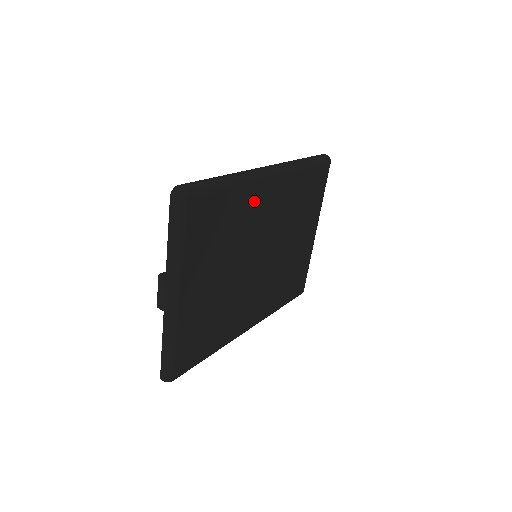
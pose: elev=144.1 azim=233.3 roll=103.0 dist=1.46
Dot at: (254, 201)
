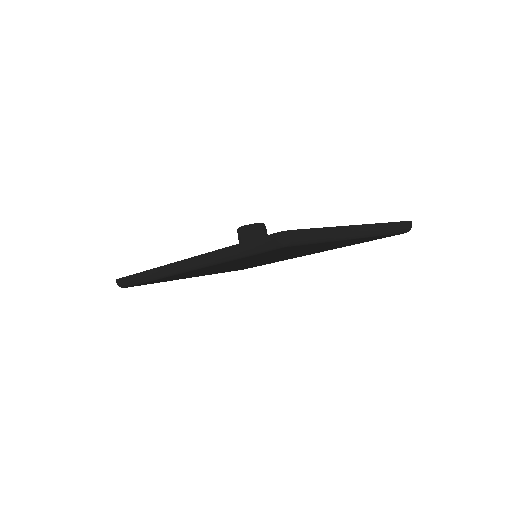
Dot at: (188, 273)
